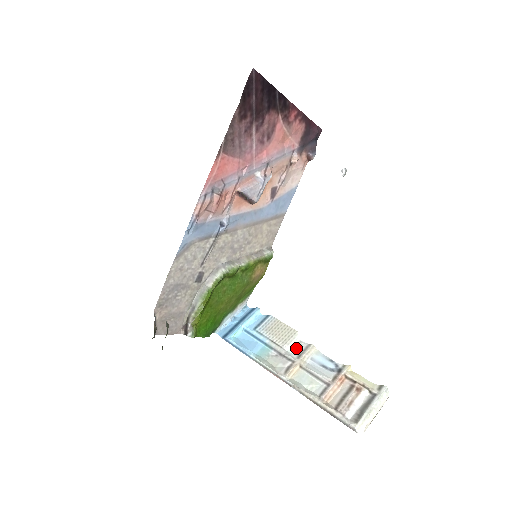
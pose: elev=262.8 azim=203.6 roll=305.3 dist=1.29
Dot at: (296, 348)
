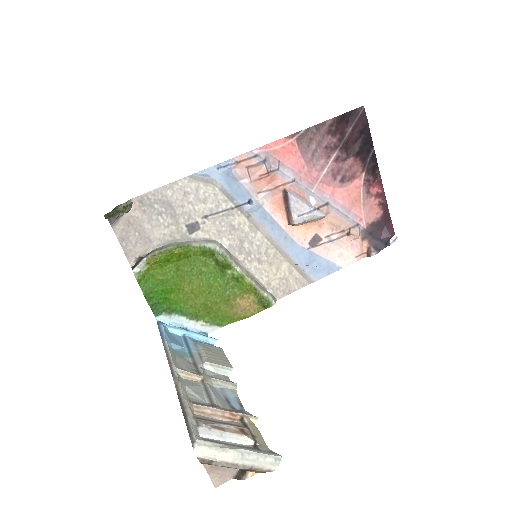
Dot at: (216, 374)
